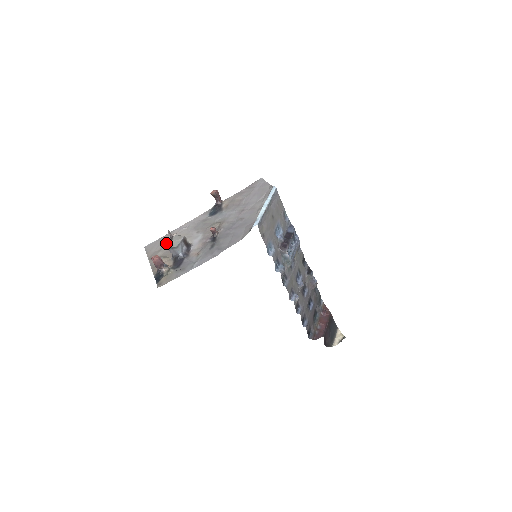
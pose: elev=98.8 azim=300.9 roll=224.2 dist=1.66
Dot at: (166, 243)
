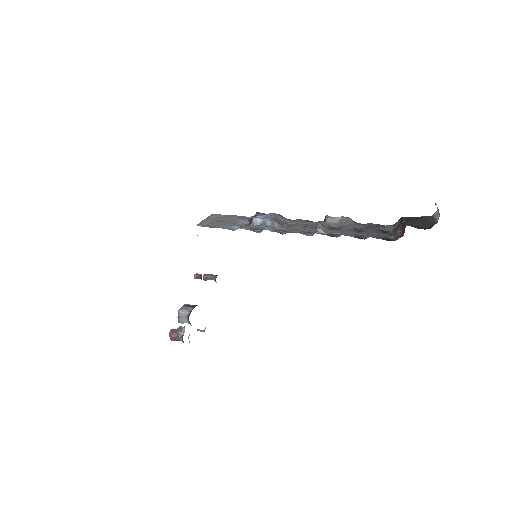
Dot at: occluded
